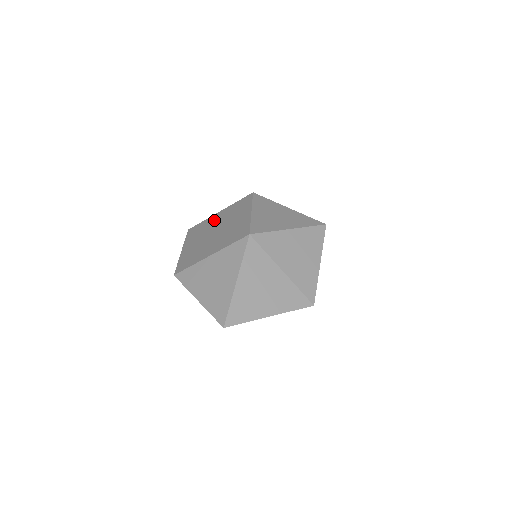
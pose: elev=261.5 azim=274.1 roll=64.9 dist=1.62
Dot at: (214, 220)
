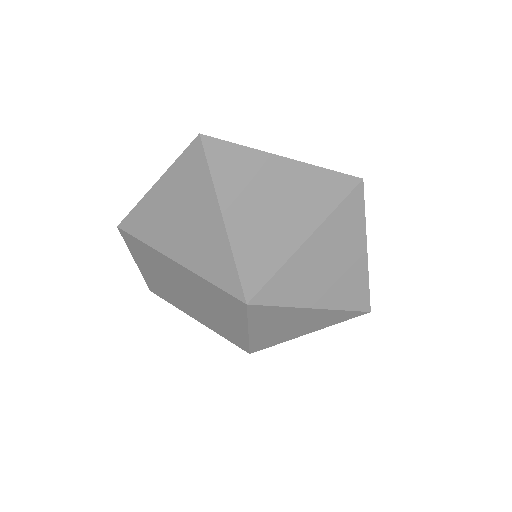
Dot at: occluded
